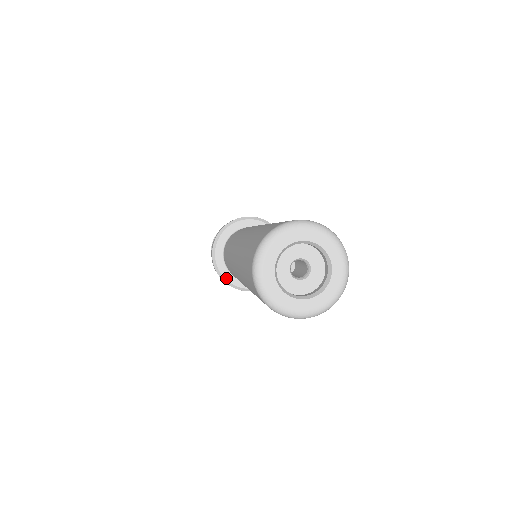
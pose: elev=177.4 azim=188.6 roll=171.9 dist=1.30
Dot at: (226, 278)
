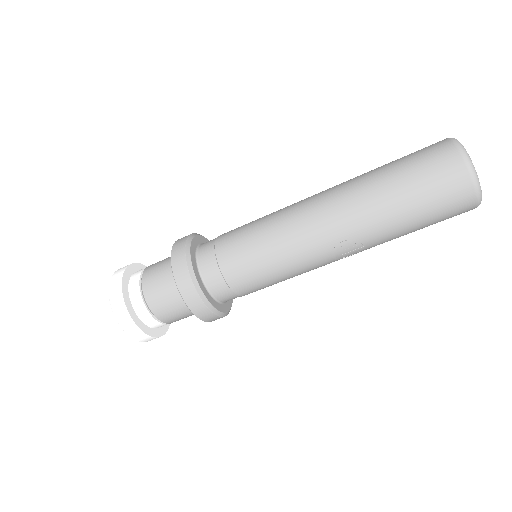
Dot at: (198, 281)
